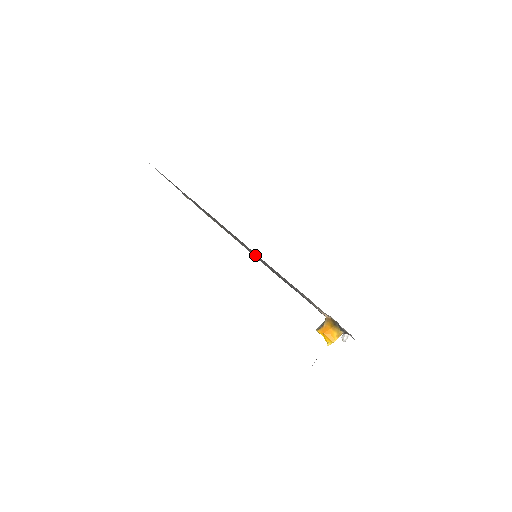
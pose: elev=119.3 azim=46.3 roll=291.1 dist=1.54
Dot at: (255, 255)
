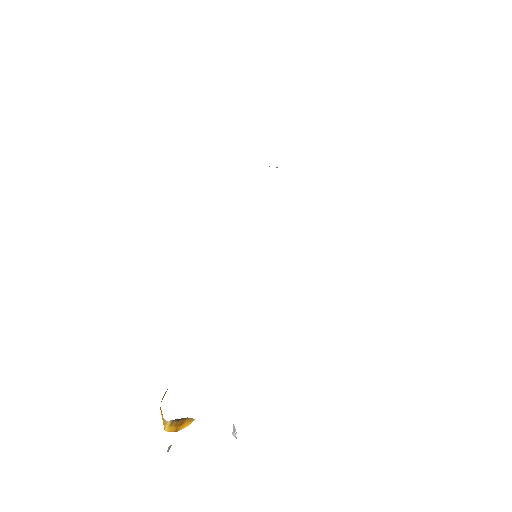
Dot at: occluded
